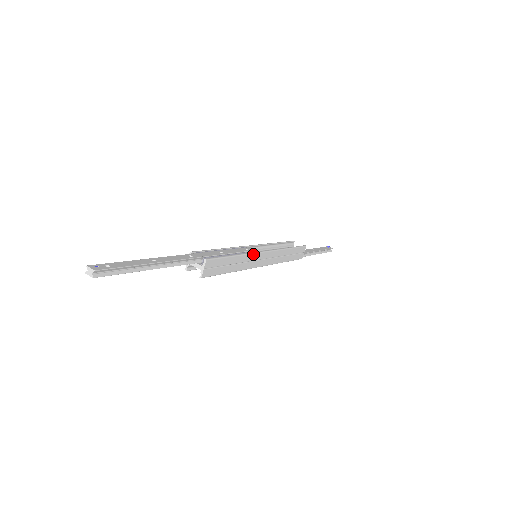
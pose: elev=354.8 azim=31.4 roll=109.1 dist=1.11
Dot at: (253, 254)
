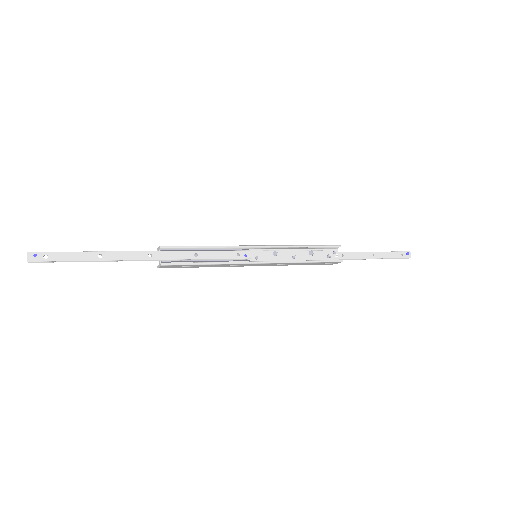
Dot at: (238, 264)
